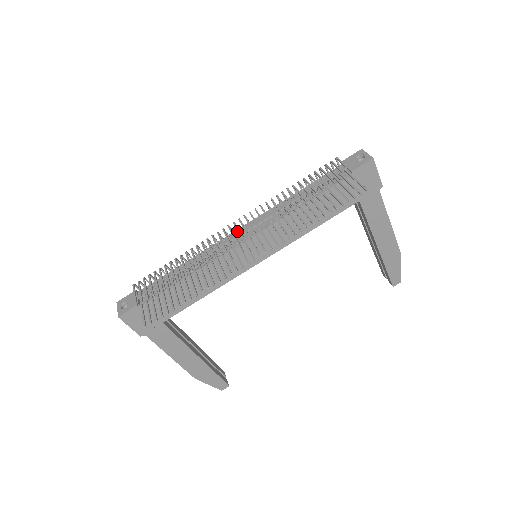
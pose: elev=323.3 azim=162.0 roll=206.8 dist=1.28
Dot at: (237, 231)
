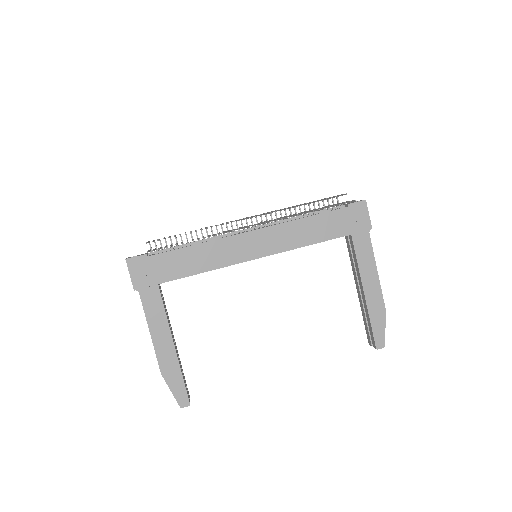
Dot at: occluded
